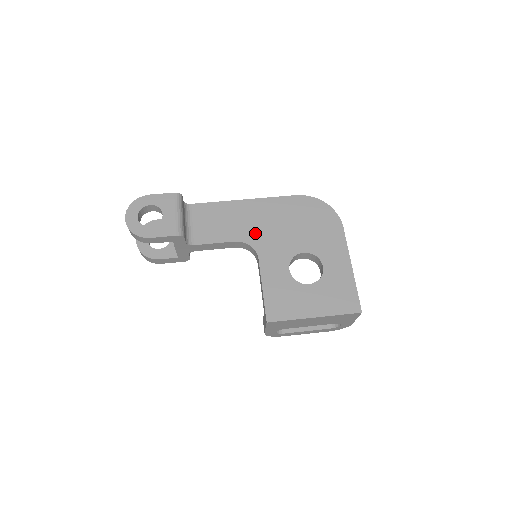
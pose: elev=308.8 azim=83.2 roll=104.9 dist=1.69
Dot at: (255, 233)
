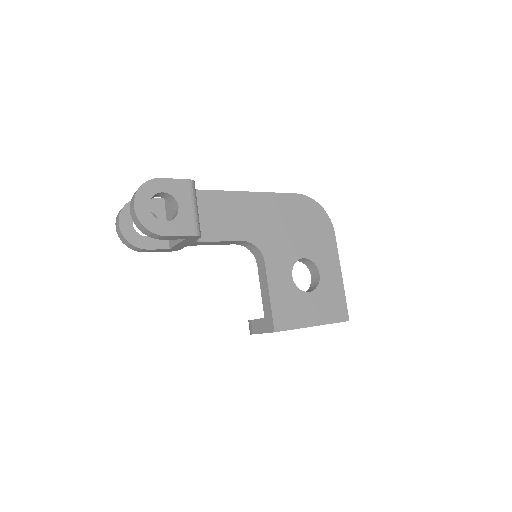
Dot at: (261, 233)
